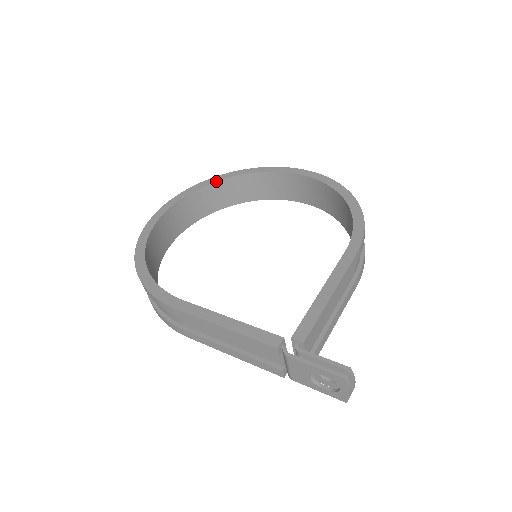
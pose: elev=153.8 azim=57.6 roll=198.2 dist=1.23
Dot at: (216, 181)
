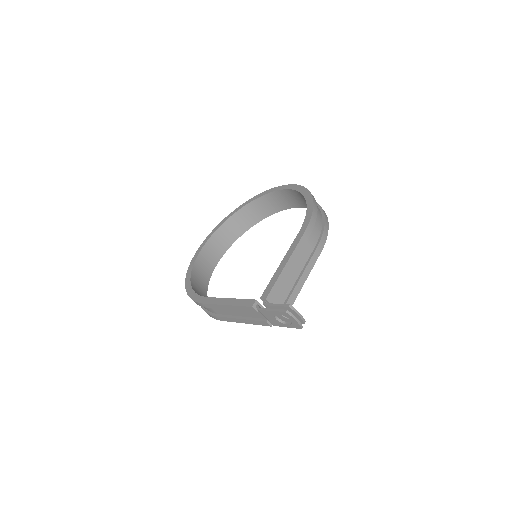
Dot at: (232, 215)
